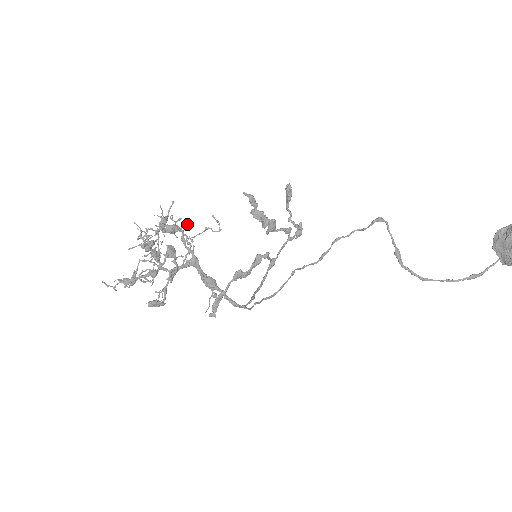
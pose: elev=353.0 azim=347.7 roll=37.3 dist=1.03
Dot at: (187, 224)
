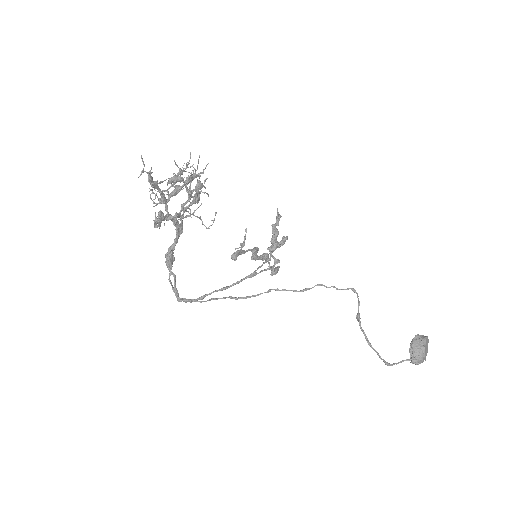
Dot at: (208, 196)
